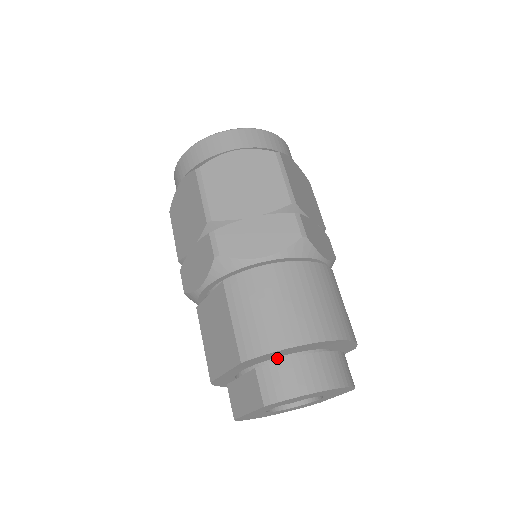
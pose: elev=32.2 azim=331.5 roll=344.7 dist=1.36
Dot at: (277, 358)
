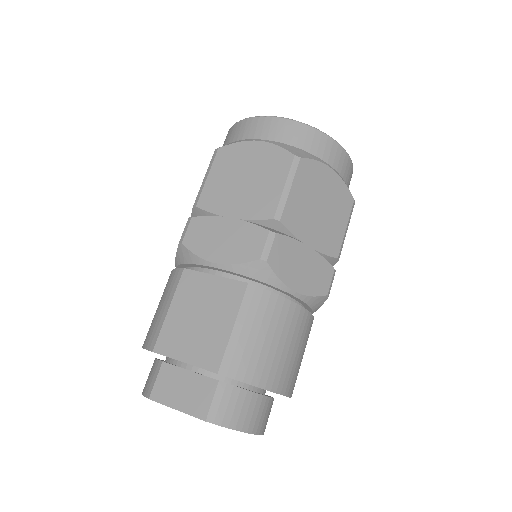
Dot at: (239, 382)
